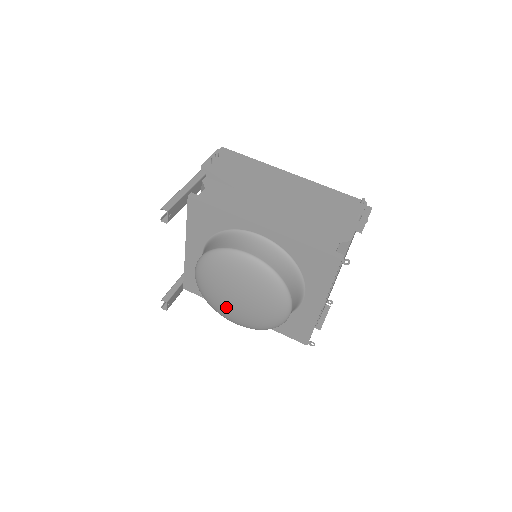
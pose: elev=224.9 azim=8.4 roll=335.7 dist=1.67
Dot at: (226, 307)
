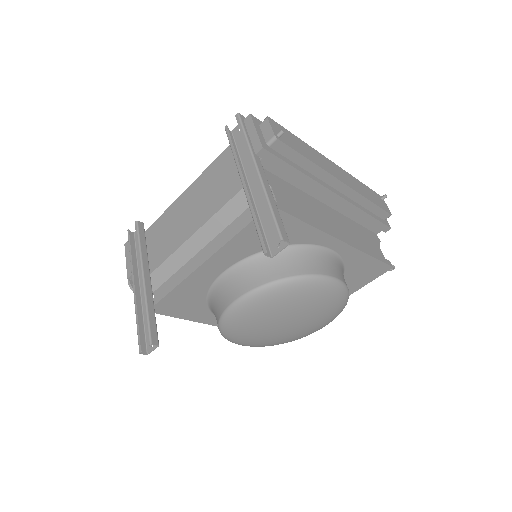
Dot at: (260, 335)
